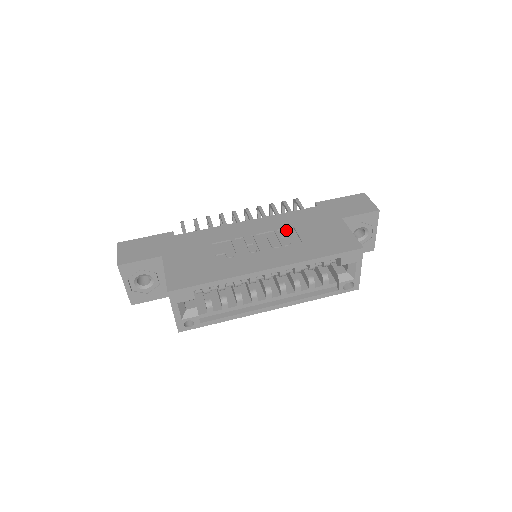
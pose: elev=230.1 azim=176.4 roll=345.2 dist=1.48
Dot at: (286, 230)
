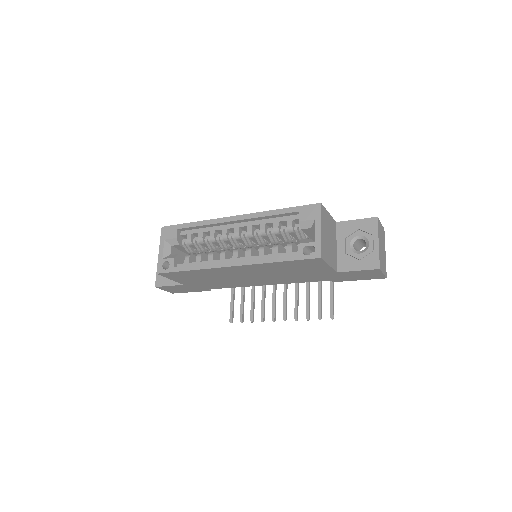
Dot at: occluded
